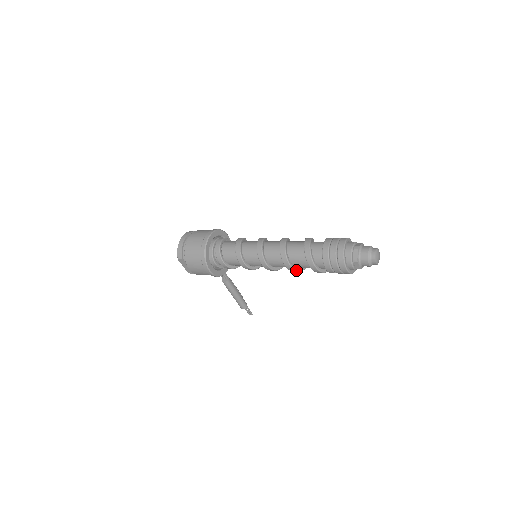
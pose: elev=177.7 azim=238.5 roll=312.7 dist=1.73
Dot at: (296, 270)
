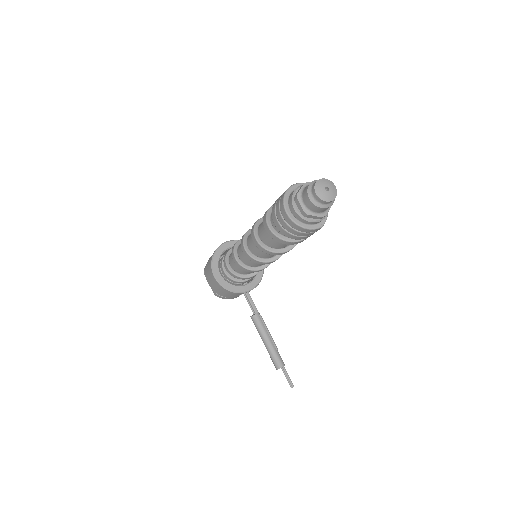
Dot at: (264, 247)
